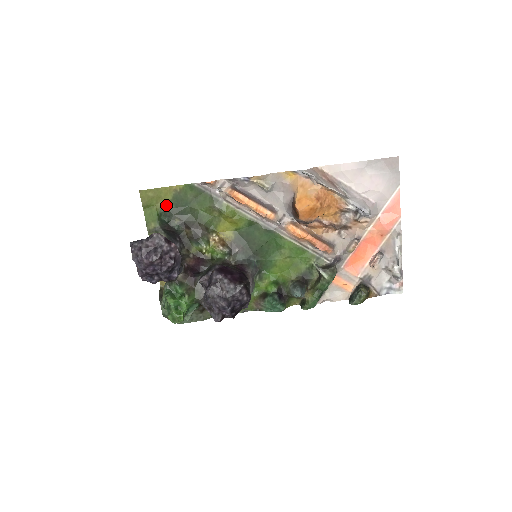
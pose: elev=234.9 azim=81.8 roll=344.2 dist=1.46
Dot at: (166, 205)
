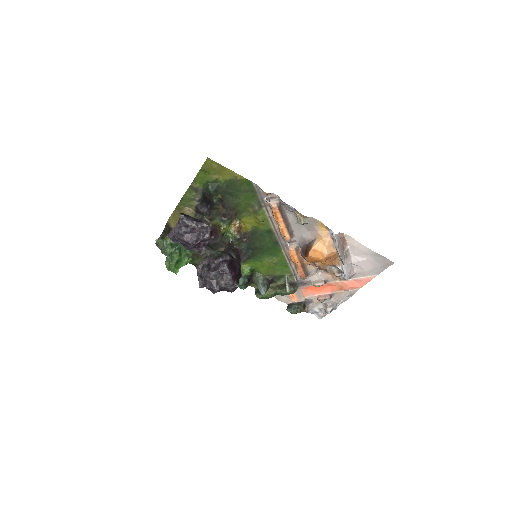
Dot at: (220, 180)
